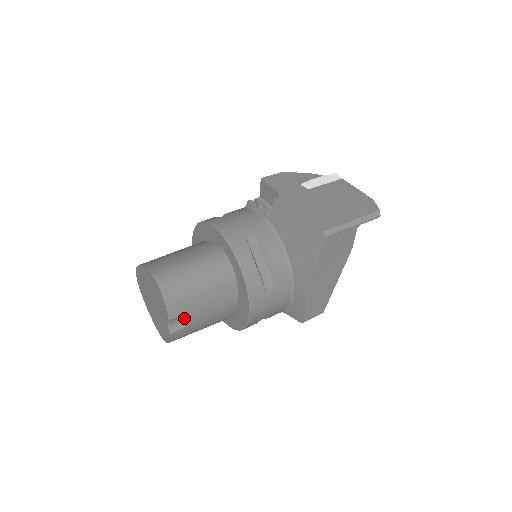
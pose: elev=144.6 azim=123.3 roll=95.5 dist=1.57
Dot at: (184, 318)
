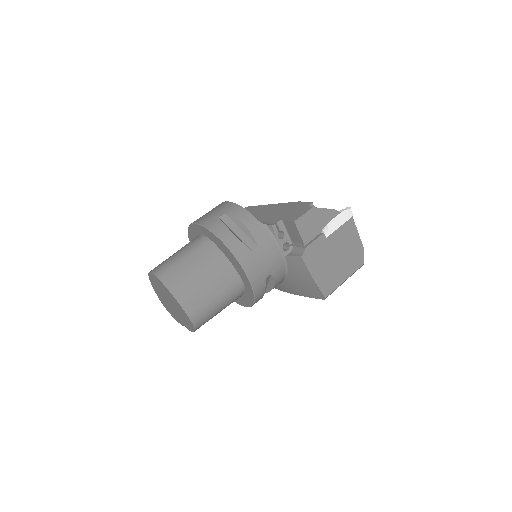
Dot at: occluded
